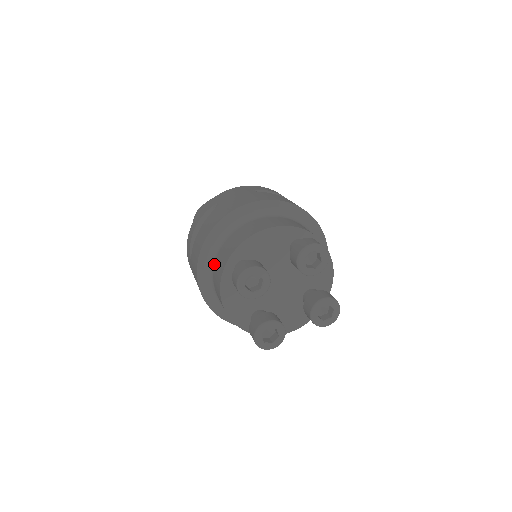
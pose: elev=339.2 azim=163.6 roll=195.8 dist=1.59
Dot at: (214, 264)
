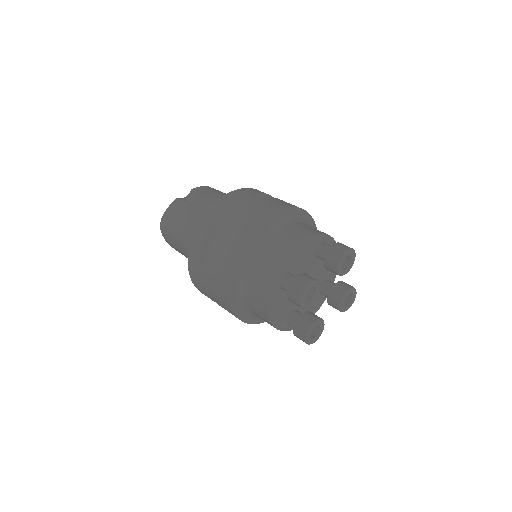
Dot at: (247, 279)
